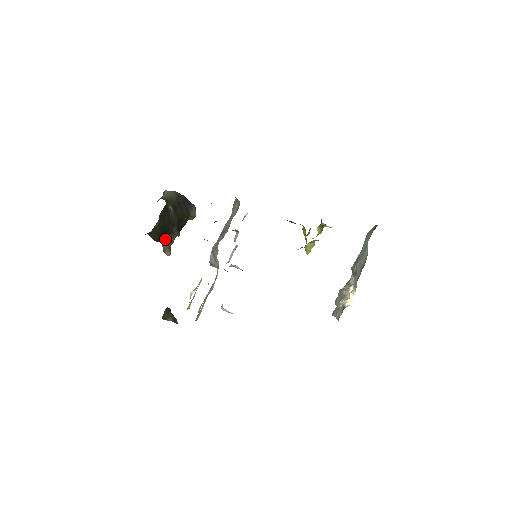
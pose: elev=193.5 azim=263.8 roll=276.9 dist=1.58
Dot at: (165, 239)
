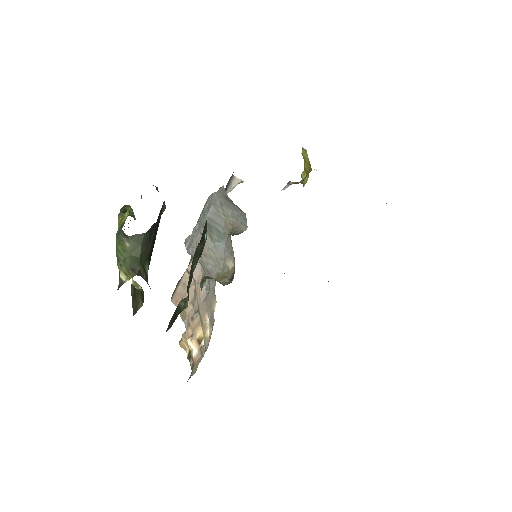
Dot at: occluded
